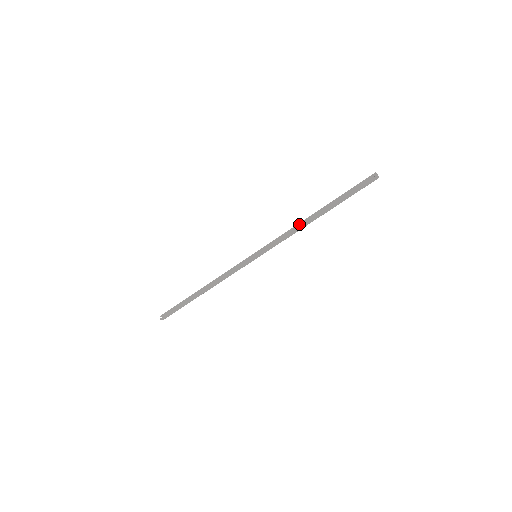
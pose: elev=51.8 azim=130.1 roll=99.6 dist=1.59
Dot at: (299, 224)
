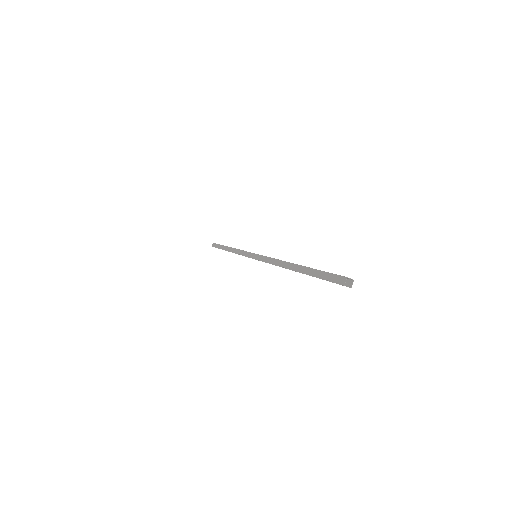
Dot at: (279, 265)
